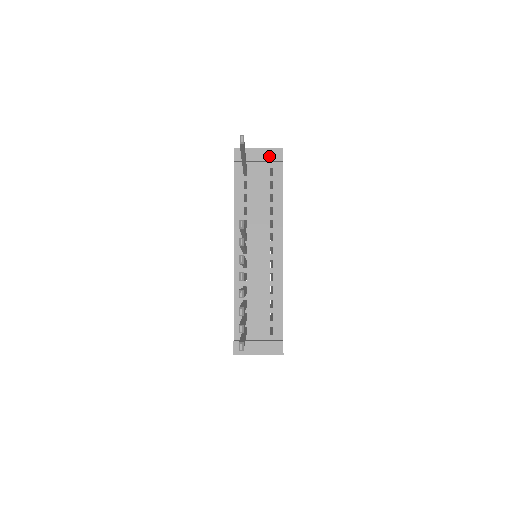
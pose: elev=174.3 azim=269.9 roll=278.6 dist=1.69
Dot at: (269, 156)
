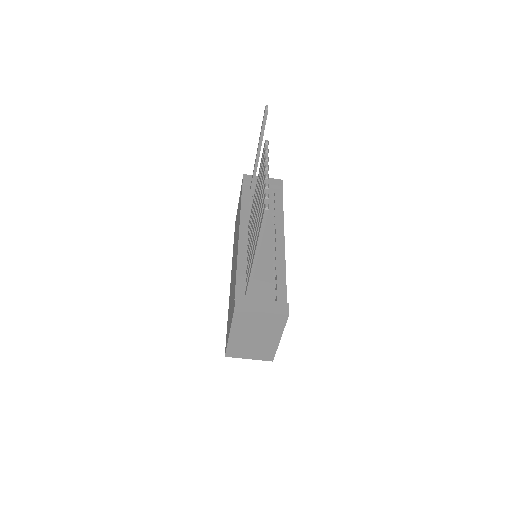
Dot at: (272, 182)
